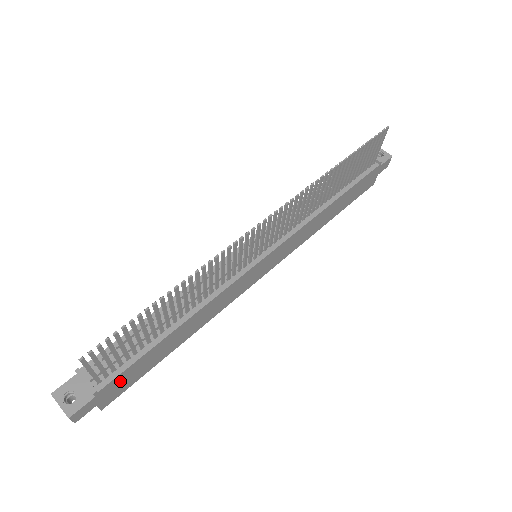
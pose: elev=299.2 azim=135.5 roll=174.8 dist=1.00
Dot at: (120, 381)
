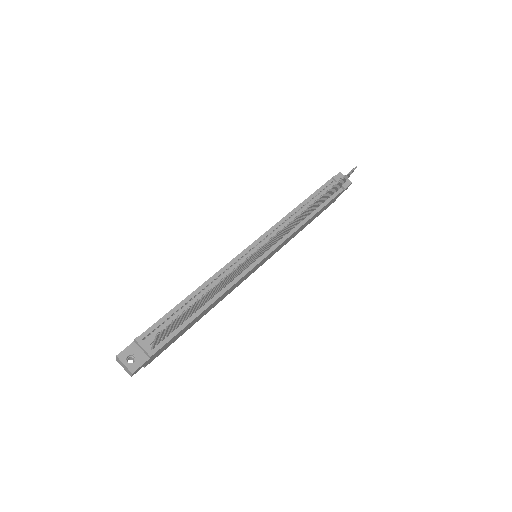
Dot at: (164, 347)
